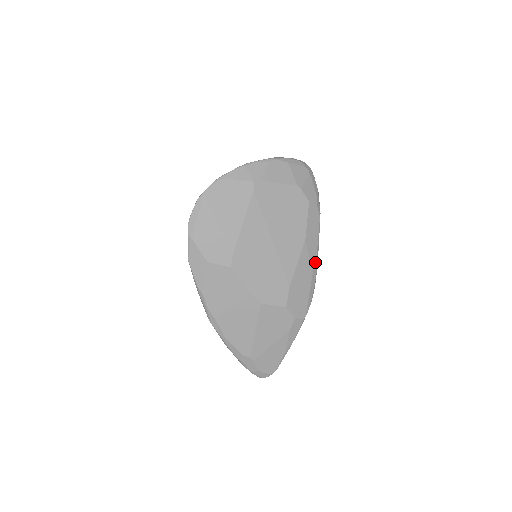
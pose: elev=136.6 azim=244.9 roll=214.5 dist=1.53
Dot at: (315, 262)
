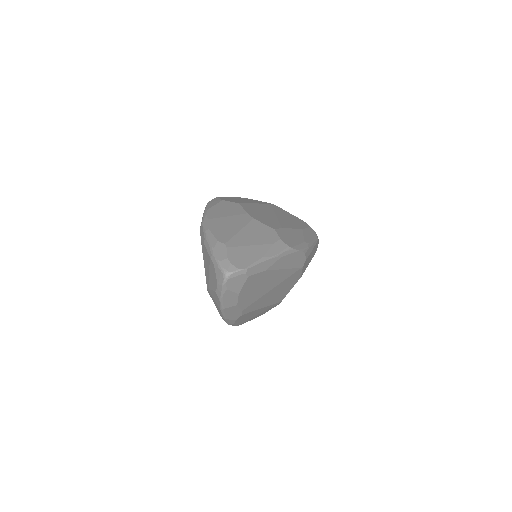
Dot at: (308, 242)
